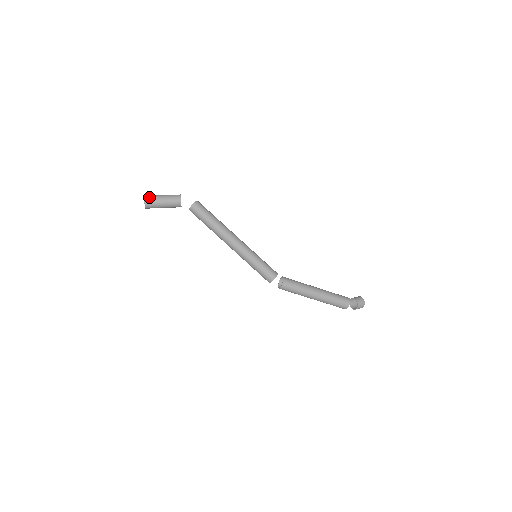
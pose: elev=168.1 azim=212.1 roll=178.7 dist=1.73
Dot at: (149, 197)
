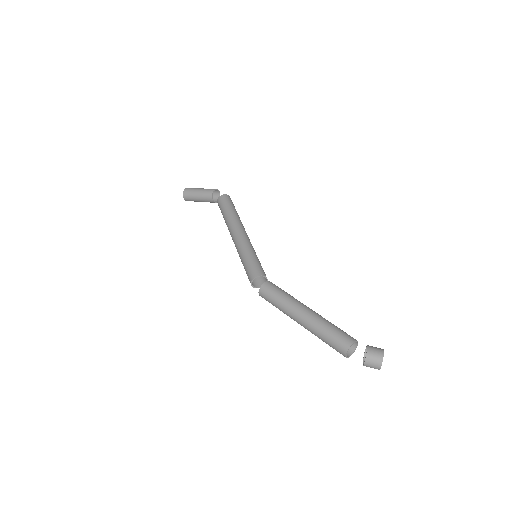
Dot at: (190, 188)
